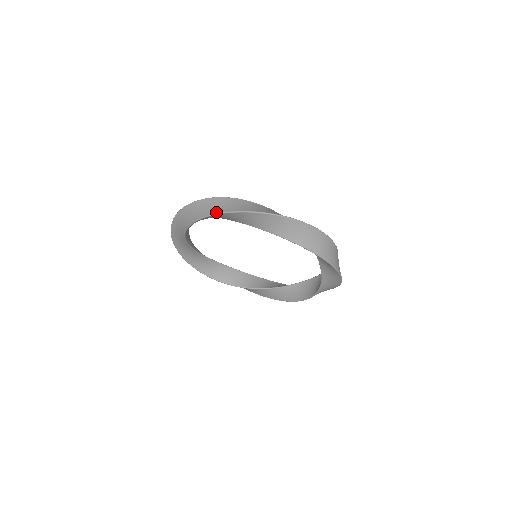
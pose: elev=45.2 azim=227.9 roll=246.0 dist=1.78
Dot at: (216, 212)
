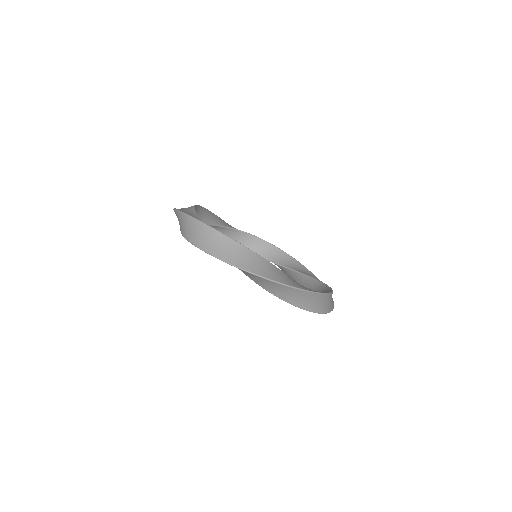
Dot at: (200, 246)
